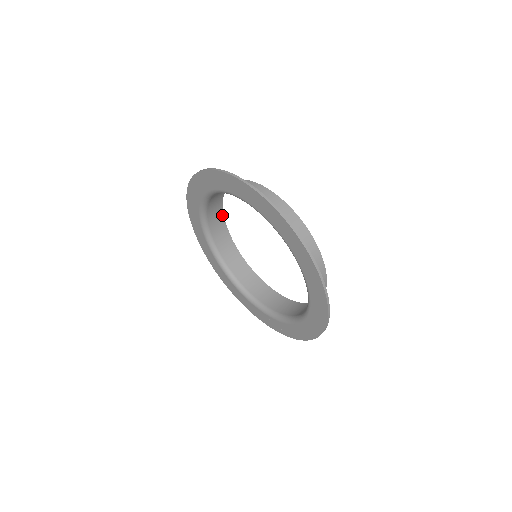
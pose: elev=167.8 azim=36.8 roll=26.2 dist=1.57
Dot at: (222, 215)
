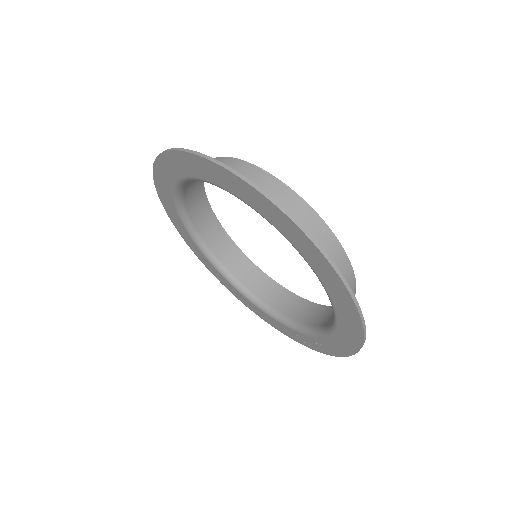
Dot at: (210, 211)
